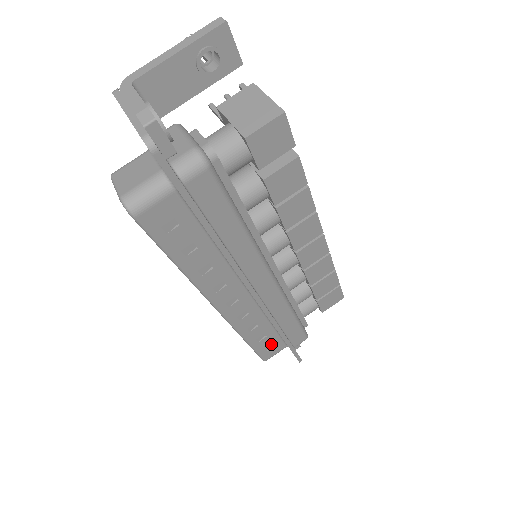
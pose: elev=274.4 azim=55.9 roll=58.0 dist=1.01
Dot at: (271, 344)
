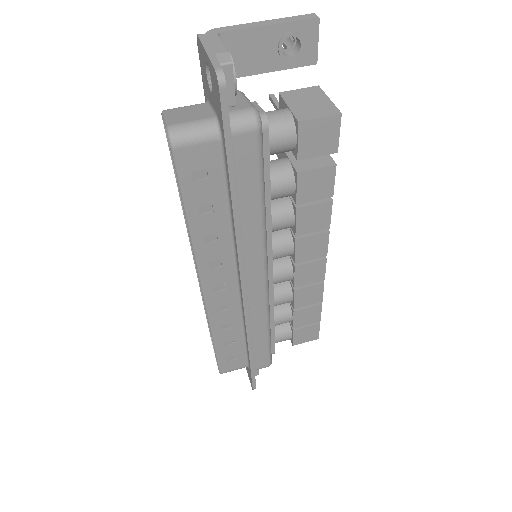
Dot at: (234, 356)
